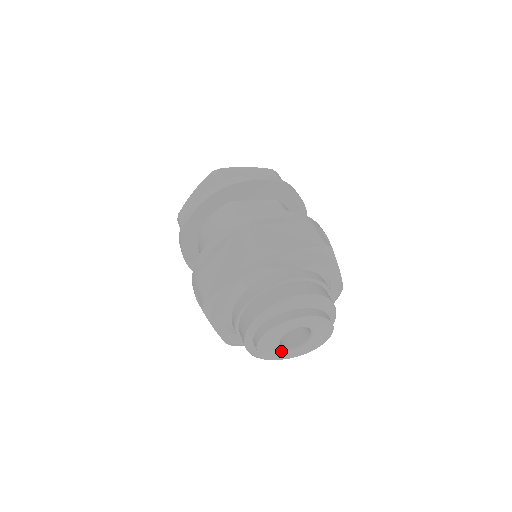
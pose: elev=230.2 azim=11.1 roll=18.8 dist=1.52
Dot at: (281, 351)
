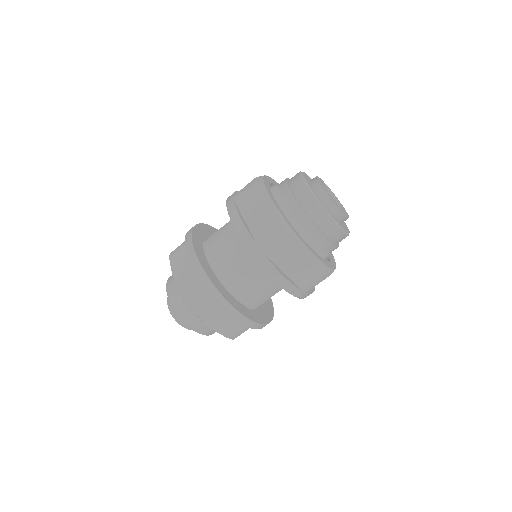
Dot at: (340, 207)
